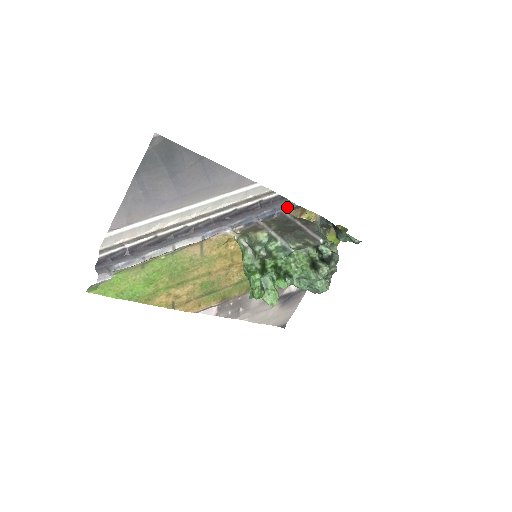
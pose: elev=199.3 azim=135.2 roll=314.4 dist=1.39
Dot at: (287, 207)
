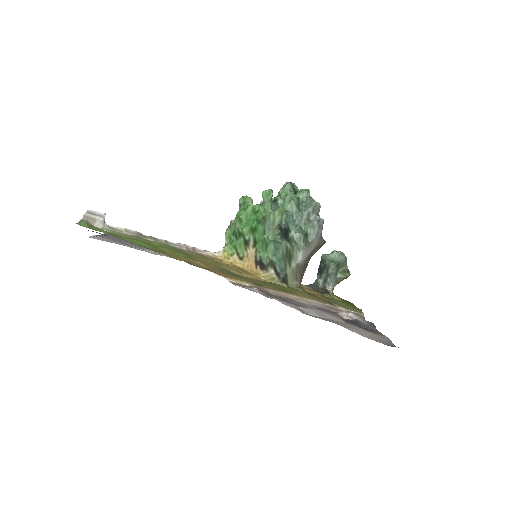
Dot at: occluded
